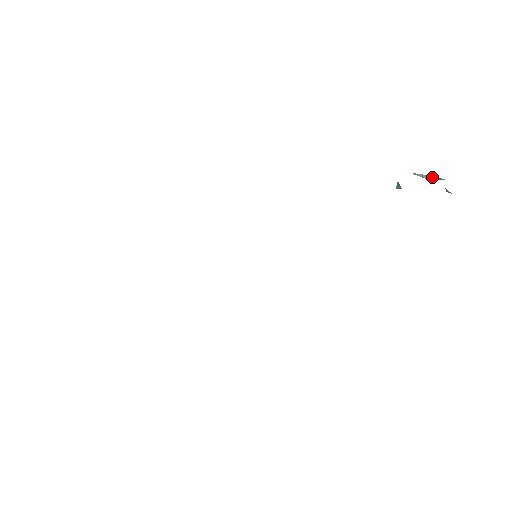
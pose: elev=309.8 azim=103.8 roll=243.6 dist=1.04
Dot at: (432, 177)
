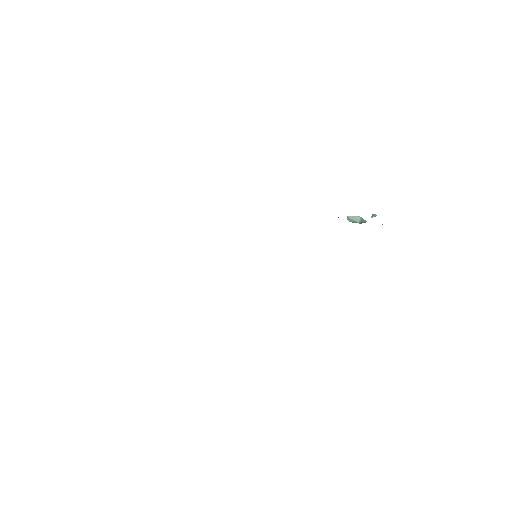
Dot at: (359, 218)
